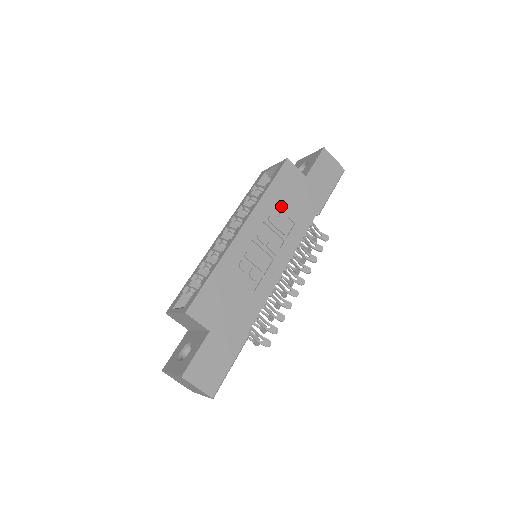
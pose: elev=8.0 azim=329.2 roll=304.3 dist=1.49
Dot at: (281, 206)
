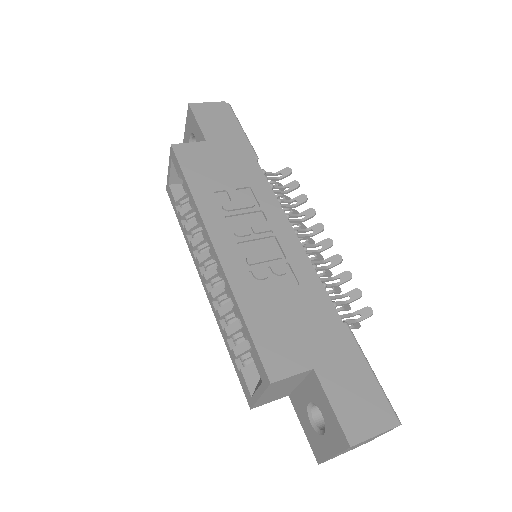
Dot at: (220, 187)
